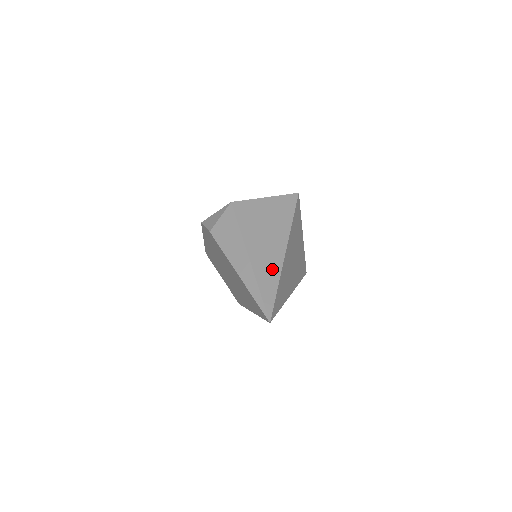
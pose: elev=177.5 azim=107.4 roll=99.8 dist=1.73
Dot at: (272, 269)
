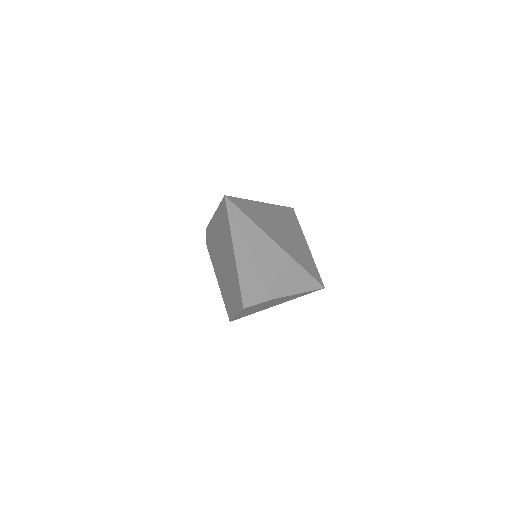
Dot at: occluded
